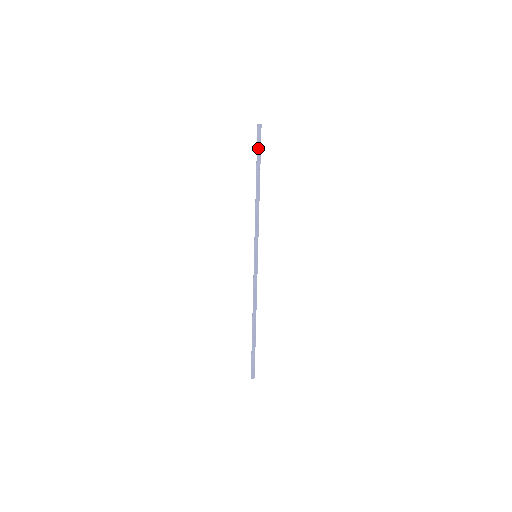
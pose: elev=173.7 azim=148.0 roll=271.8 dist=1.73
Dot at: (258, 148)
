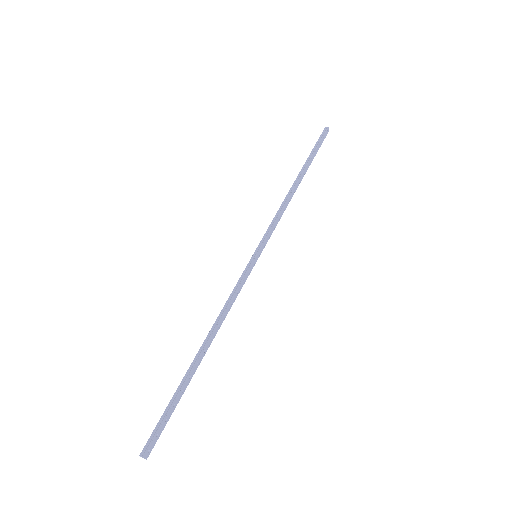
Dot at: (316, 146)
